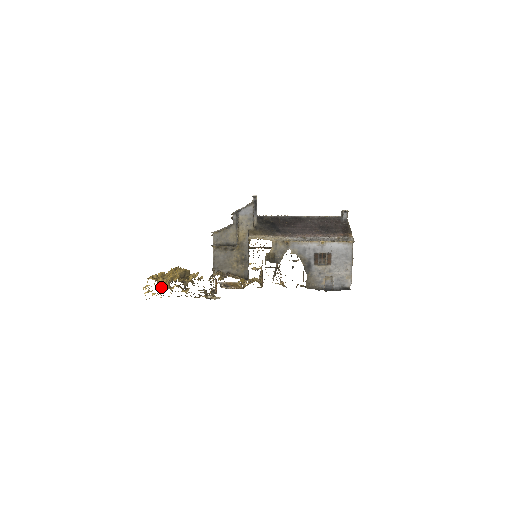
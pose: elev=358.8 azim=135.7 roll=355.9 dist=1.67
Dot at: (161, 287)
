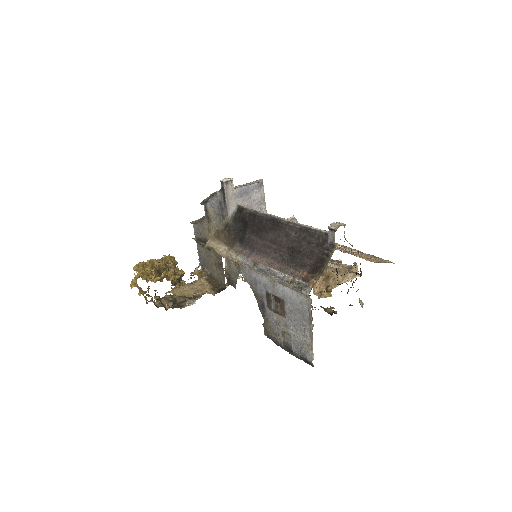
Dot at: occluded
